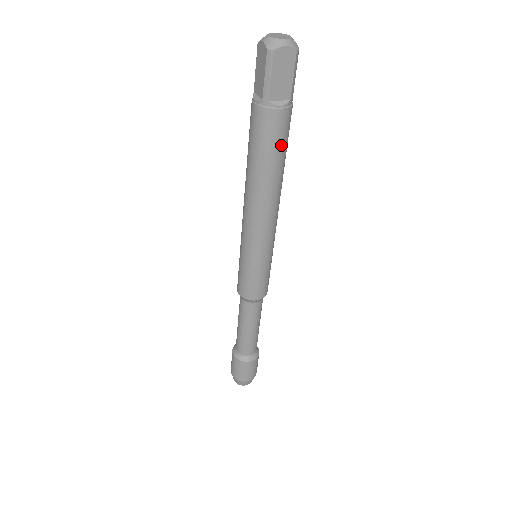
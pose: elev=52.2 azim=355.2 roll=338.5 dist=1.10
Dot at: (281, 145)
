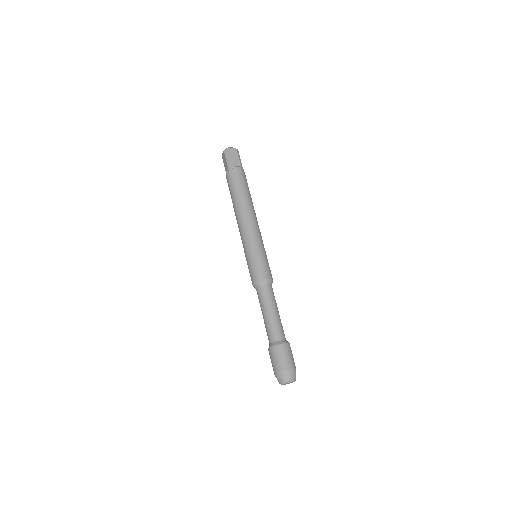
Dot at: (243, 183)
